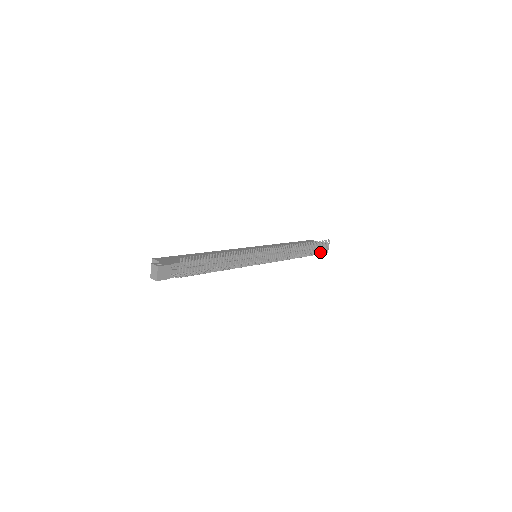
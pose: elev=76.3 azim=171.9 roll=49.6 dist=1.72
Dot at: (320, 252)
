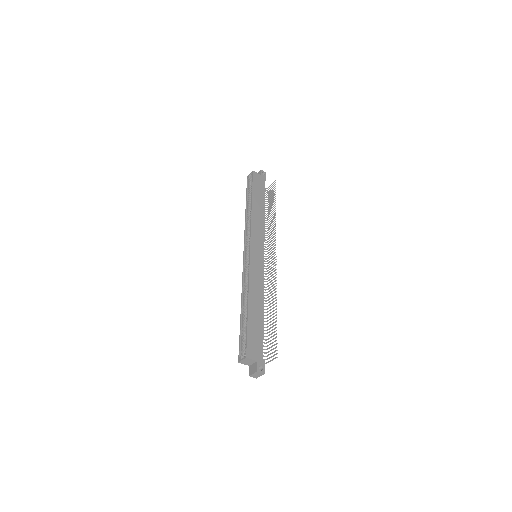
Dot at: (268, 197)
